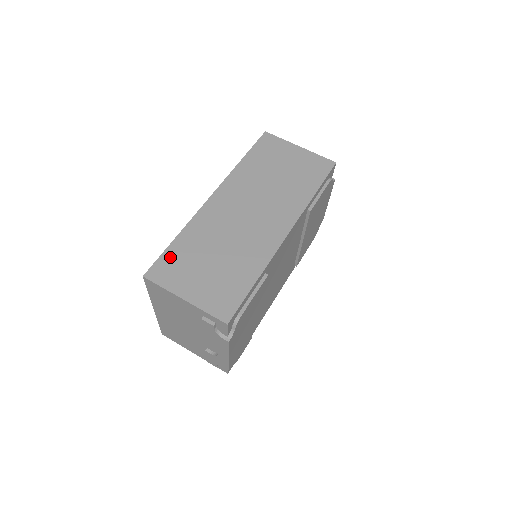
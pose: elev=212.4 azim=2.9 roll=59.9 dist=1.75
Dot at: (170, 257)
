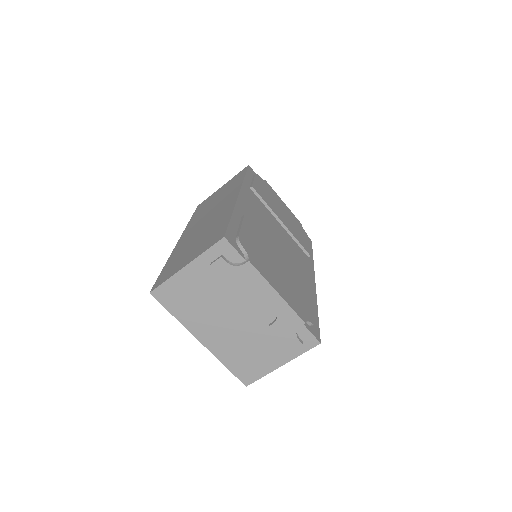
Dot at: (164, 272)
